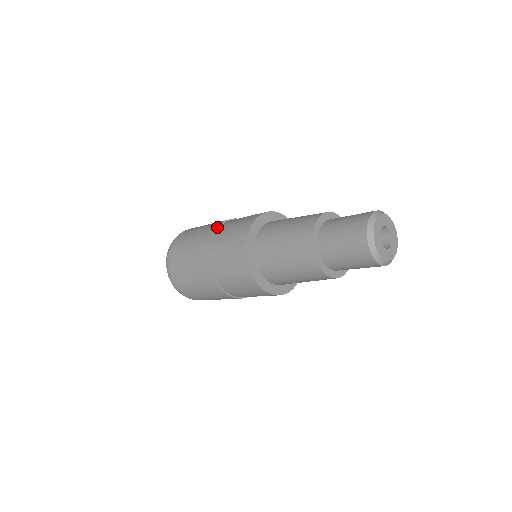
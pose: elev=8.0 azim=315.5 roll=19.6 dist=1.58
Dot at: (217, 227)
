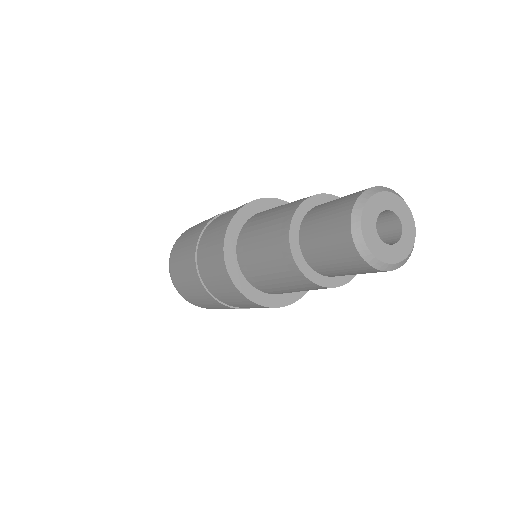
Dot at: (217, 215)
